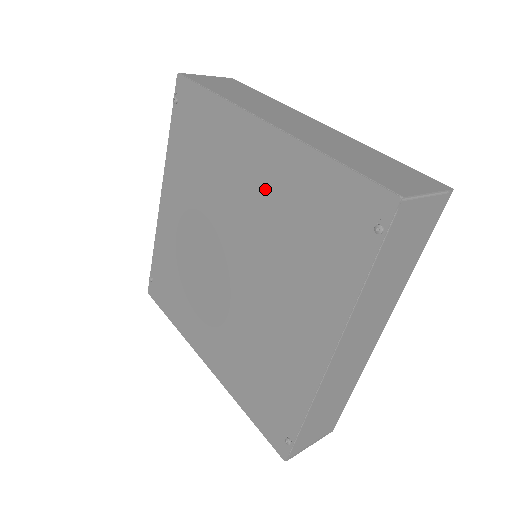
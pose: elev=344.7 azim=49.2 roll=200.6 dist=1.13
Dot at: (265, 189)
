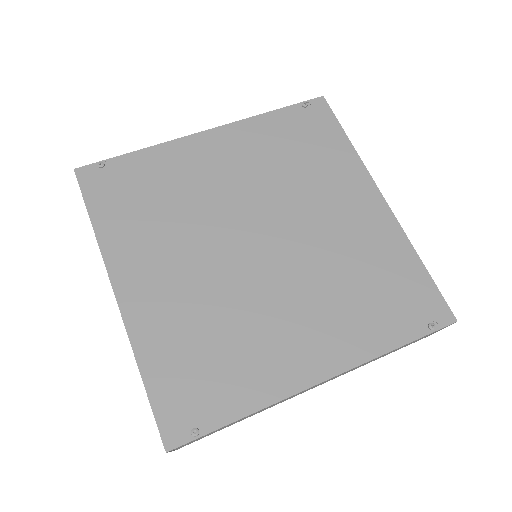
Dot at: (350, 231)
